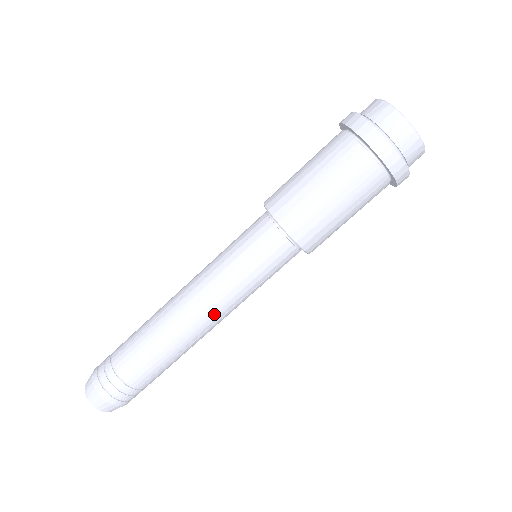
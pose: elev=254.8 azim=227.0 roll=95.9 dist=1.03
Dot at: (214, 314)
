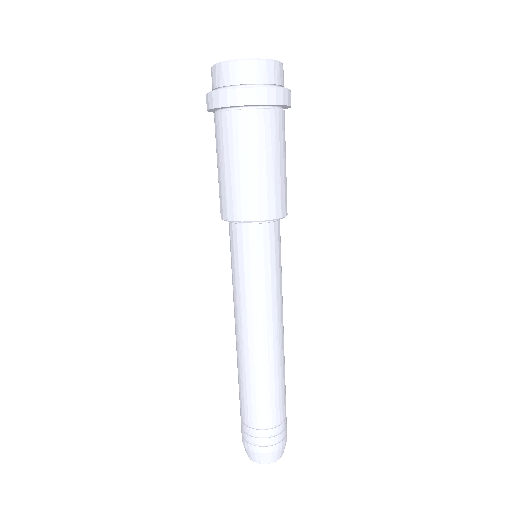
Dot at: (260, 325)
